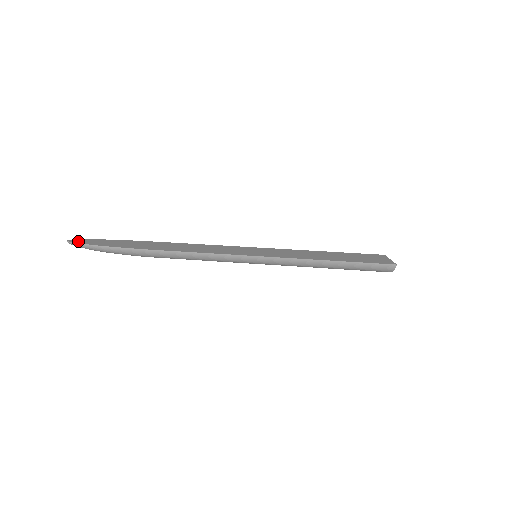
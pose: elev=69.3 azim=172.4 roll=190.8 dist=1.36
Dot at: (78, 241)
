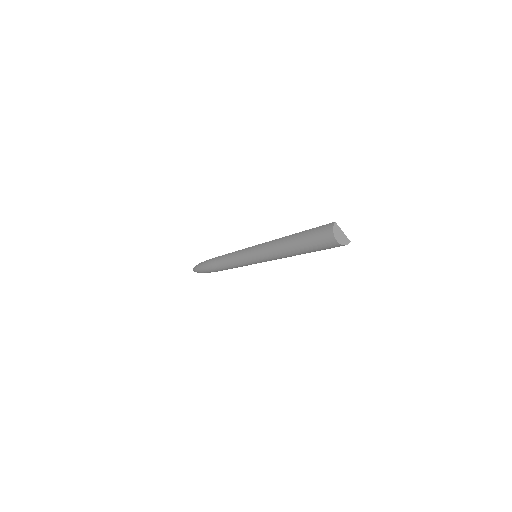
Dot at: occluded
